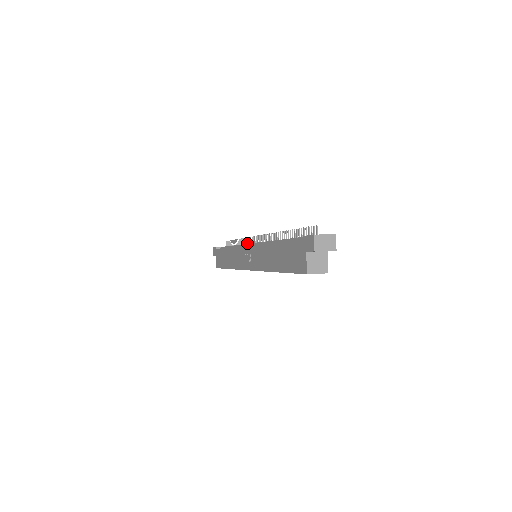
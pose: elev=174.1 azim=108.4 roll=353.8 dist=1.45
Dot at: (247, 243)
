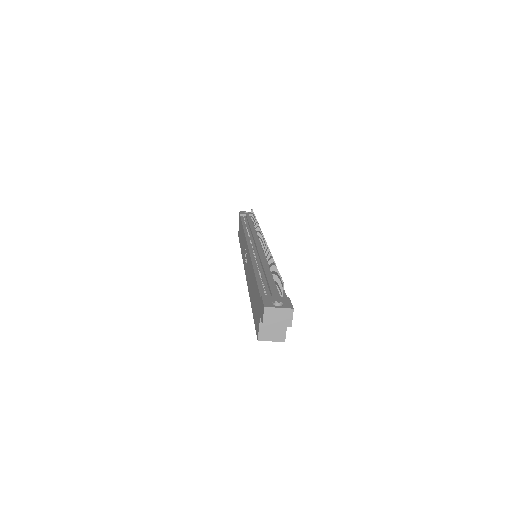
Dot at: occluded
